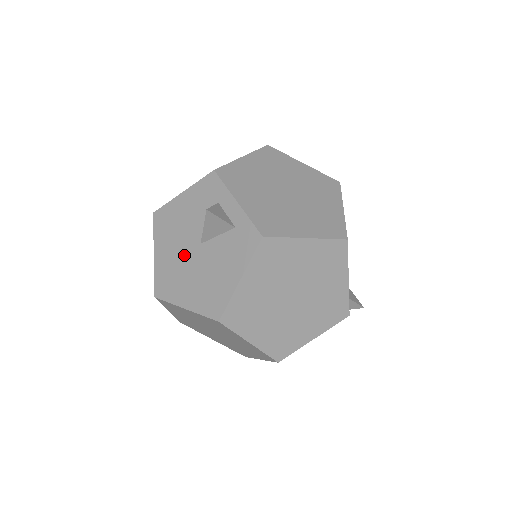
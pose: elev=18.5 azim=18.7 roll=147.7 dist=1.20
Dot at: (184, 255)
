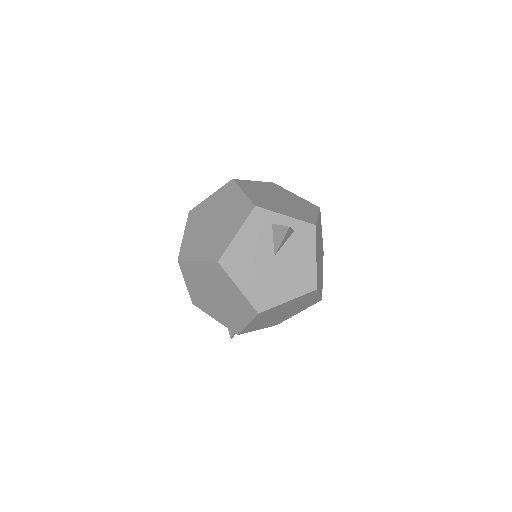
Dot at: (266, 271)
